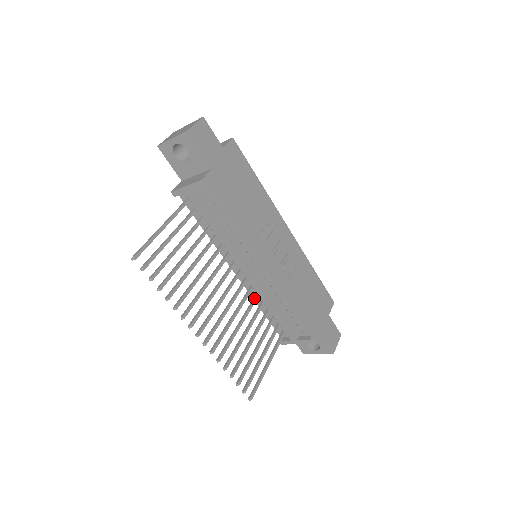
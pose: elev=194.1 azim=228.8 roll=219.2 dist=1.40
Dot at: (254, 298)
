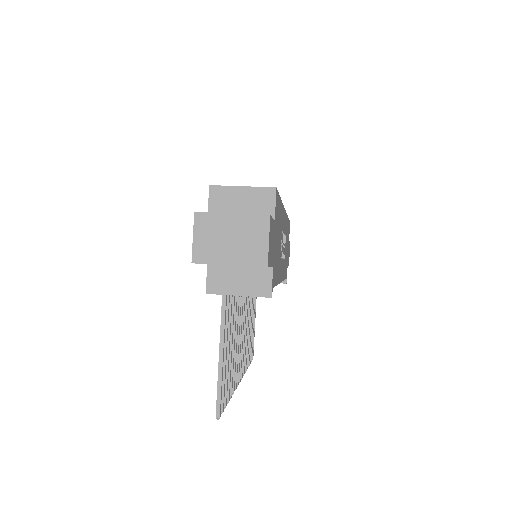
Dot at: occluded
